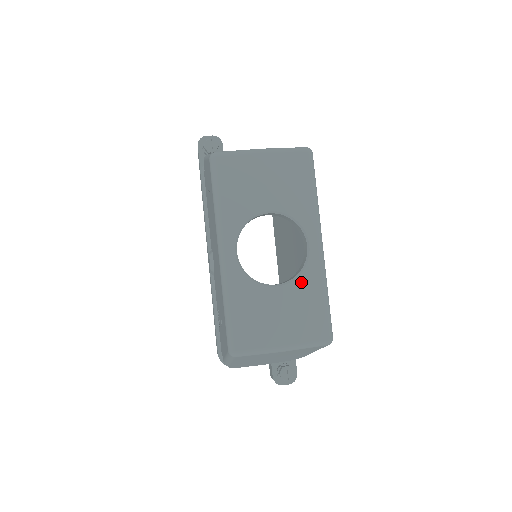
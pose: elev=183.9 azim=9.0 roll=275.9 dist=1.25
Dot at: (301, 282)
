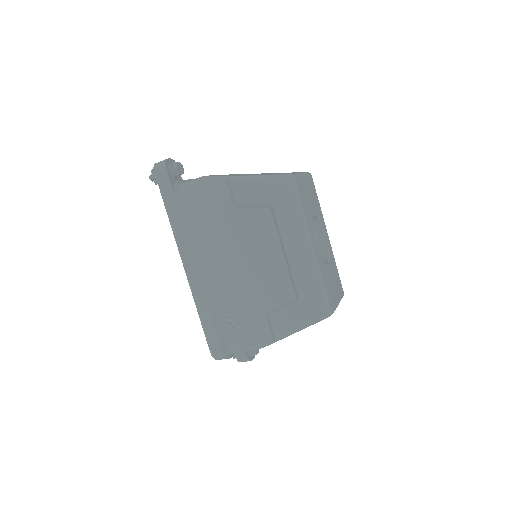
Dot at: (331, 260)
